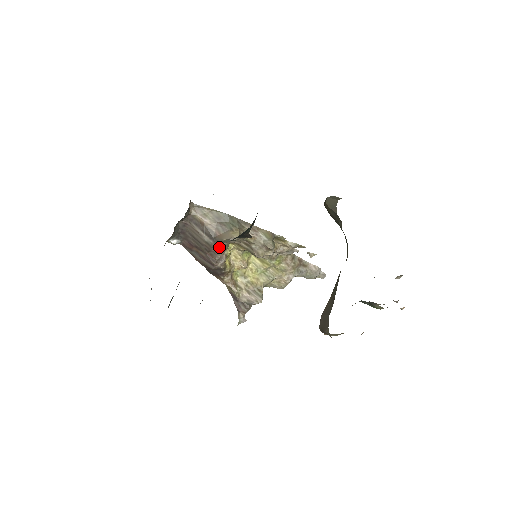
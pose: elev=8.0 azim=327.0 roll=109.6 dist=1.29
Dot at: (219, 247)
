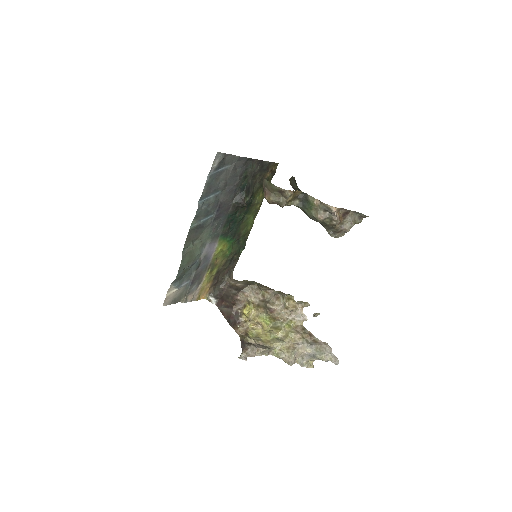
Dot at: (241, 295)
